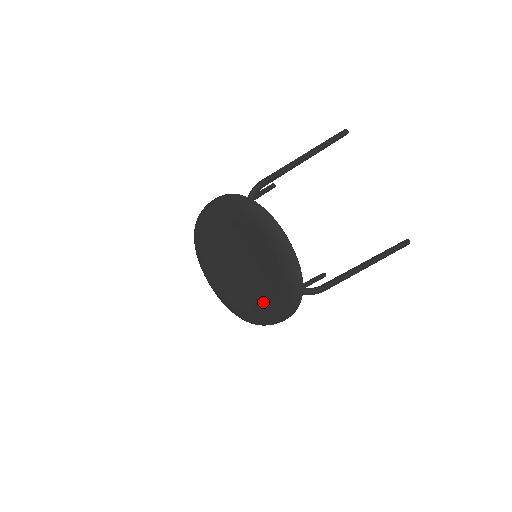
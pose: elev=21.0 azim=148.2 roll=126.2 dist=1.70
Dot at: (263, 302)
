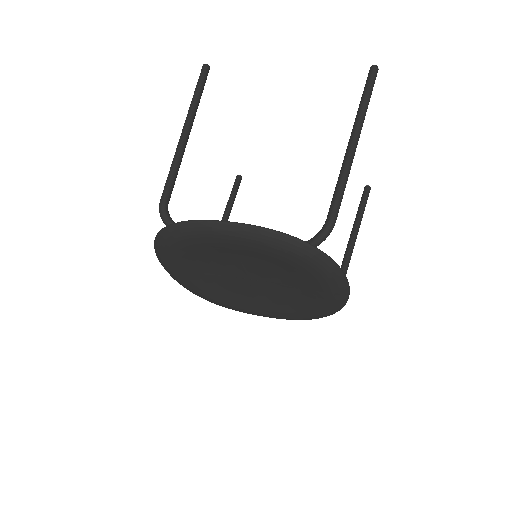
Dot at: (262, 308)
